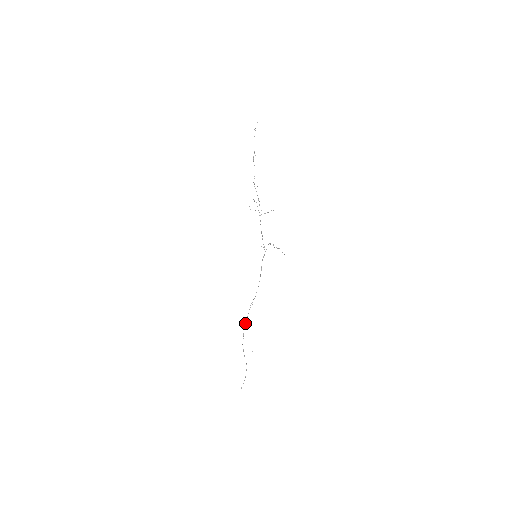
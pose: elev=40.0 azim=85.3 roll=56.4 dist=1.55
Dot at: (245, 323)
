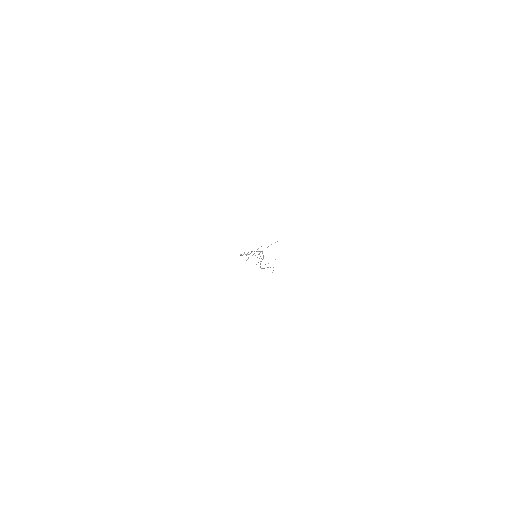
Dot at: occluded
